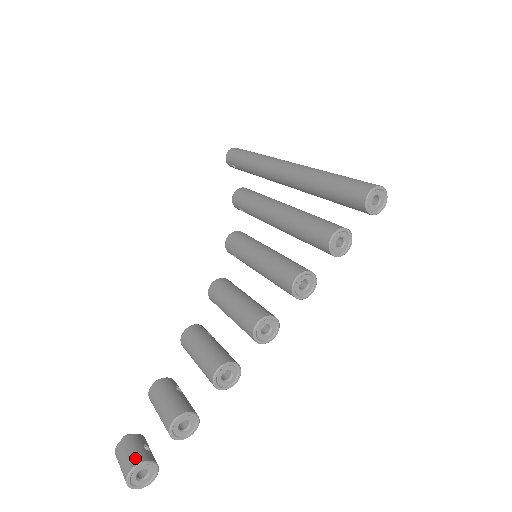
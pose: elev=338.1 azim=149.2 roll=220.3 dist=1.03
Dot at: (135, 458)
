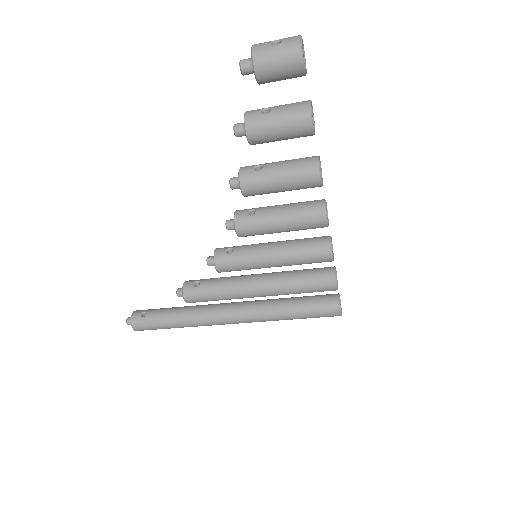
Dot at: occluded
